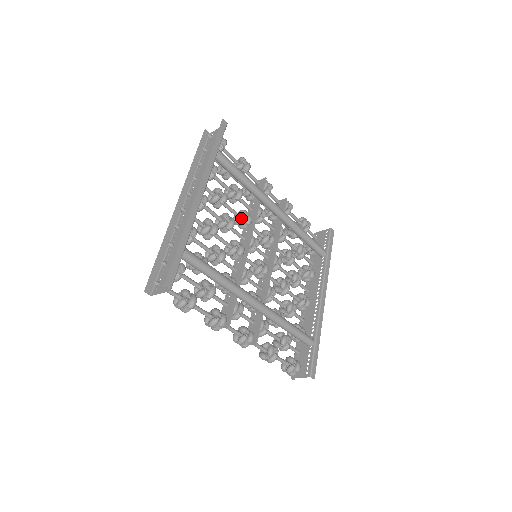
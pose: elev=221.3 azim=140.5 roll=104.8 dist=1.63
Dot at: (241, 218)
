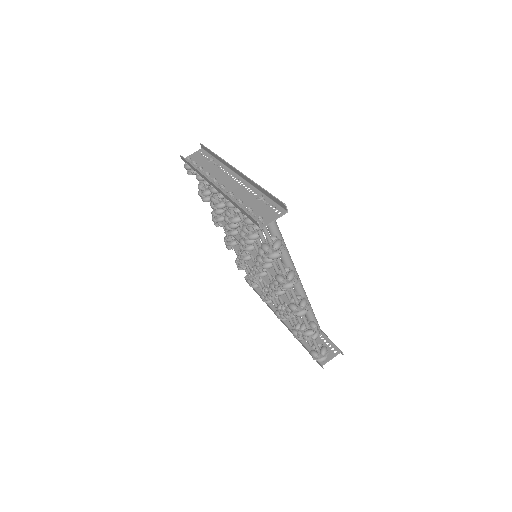
Dot at: occluded
